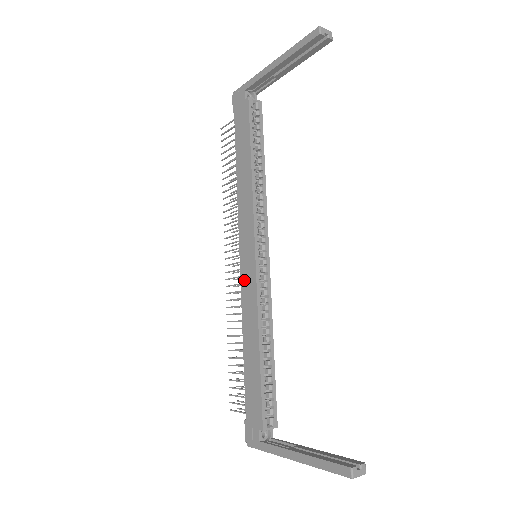
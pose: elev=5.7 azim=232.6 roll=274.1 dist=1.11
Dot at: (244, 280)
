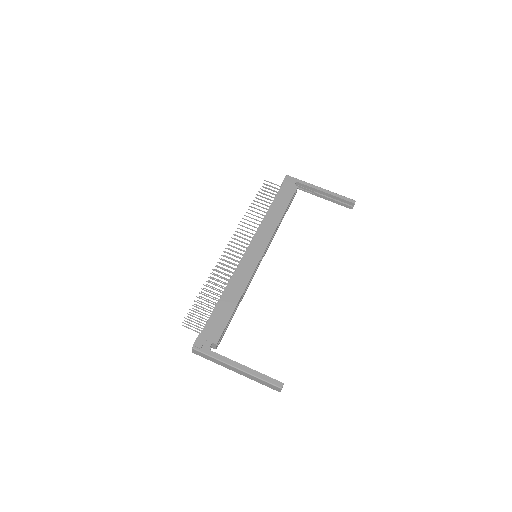
Dot at: (245, 262)
